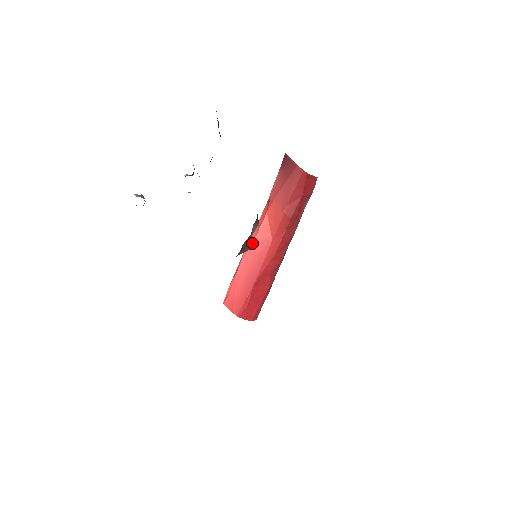
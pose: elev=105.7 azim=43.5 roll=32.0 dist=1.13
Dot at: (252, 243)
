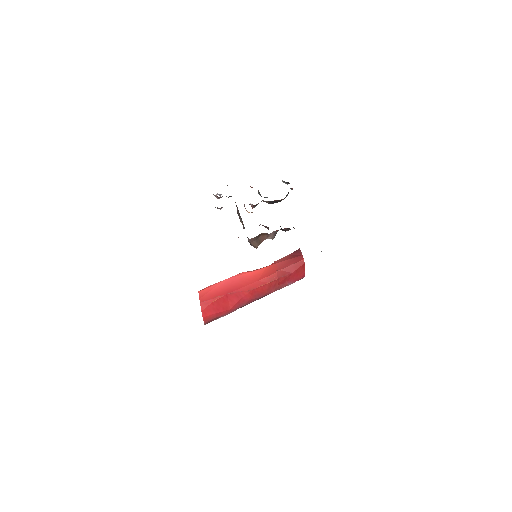
Dot at: (246, 273)
